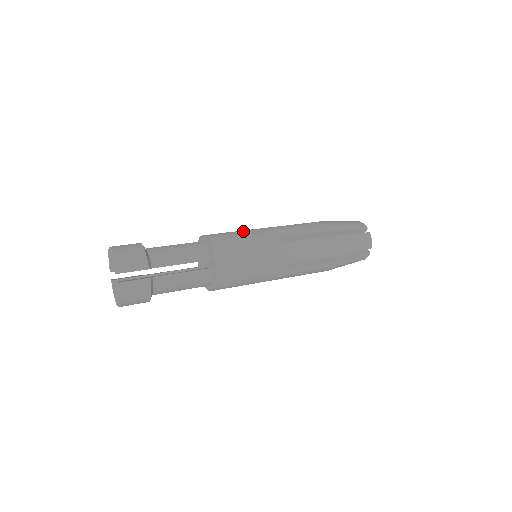
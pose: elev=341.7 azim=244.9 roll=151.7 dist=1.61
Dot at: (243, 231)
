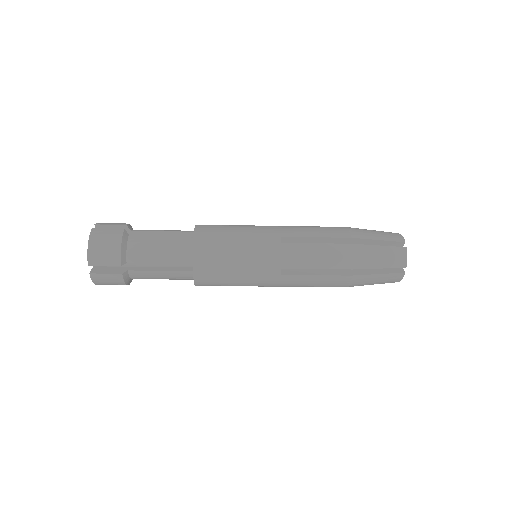
Dot at: occluded
